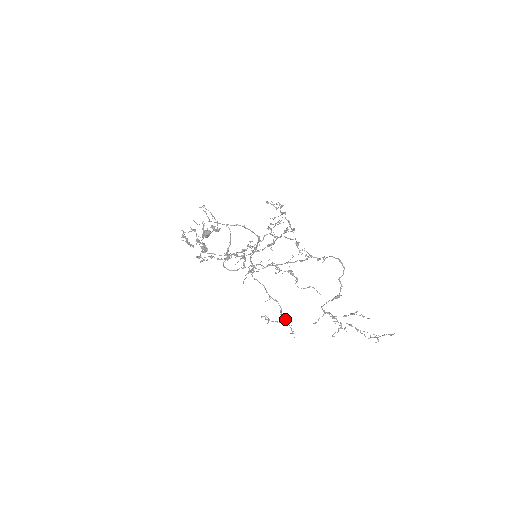
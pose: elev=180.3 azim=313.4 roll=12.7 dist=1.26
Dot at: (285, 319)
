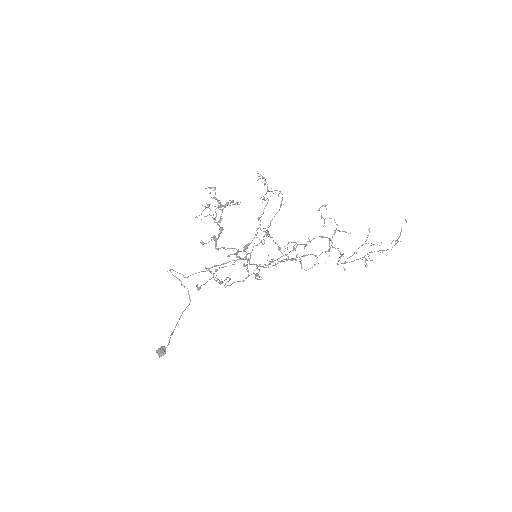
Dot at: (326, 251)
